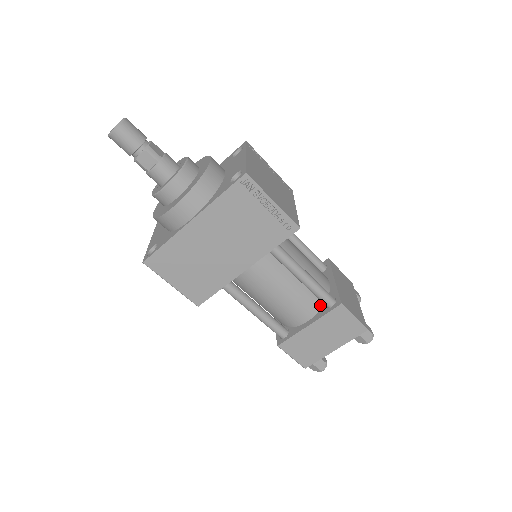
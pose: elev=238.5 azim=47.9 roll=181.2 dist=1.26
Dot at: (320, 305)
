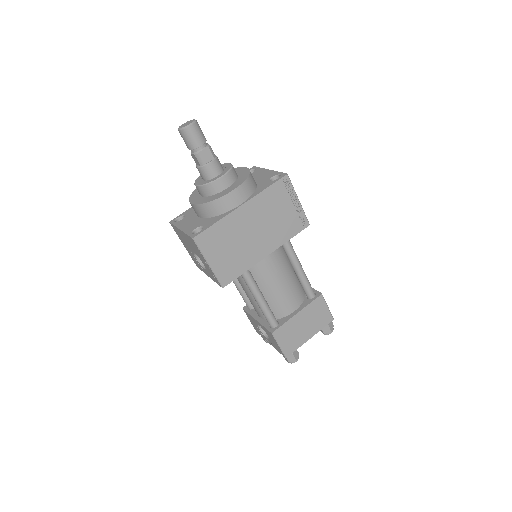
Dot at: (303, 298)
